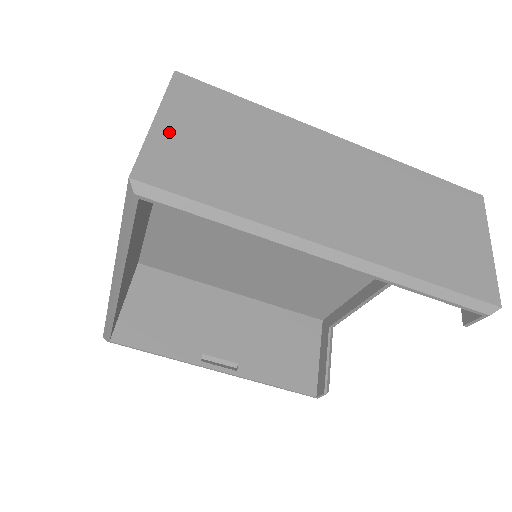
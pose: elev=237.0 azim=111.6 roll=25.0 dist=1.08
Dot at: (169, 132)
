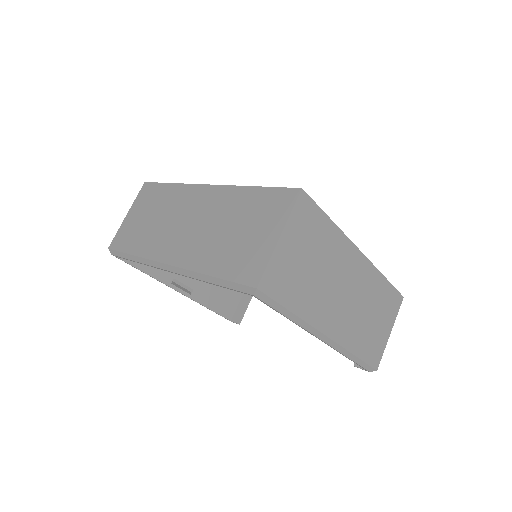
Dot at: (284, 249)
